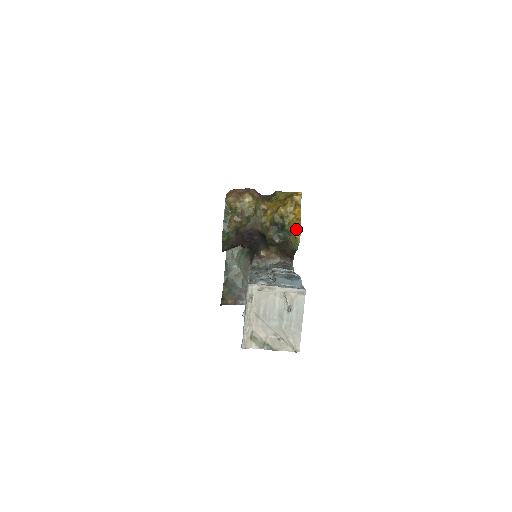
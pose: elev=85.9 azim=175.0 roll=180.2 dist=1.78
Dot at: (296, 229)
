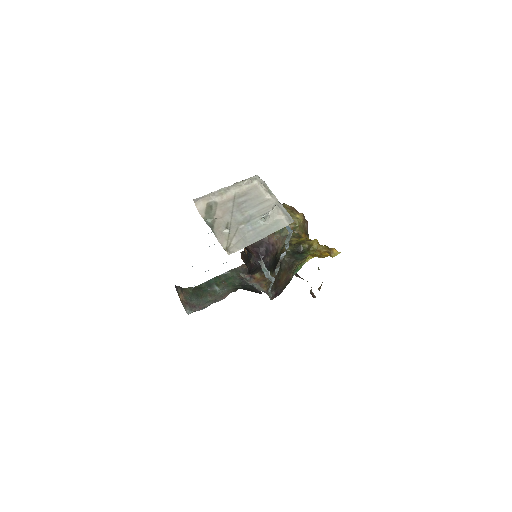
Dot at: (313, 256)
